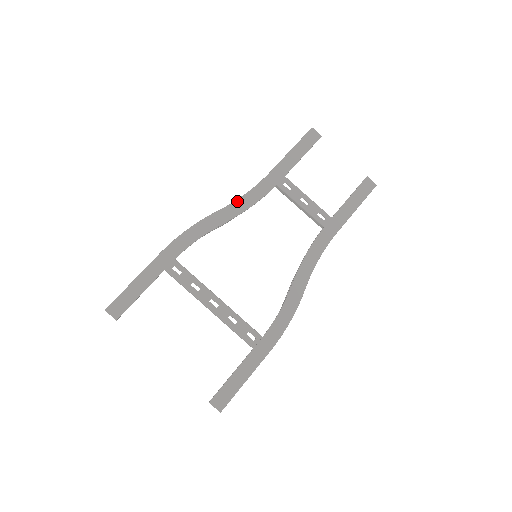
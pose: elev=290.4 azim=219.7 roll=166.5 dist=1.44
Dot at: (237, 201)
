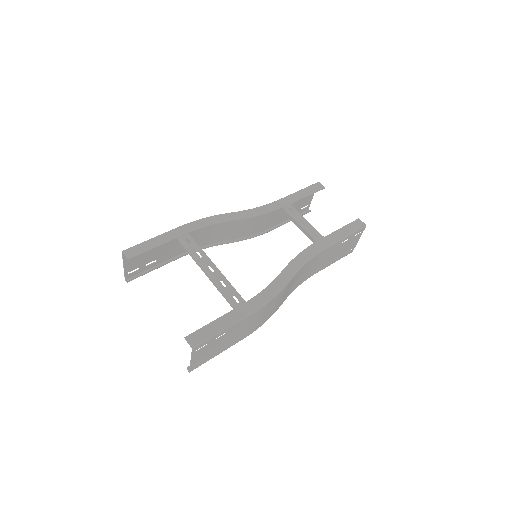
Dot at: (249, 210)
